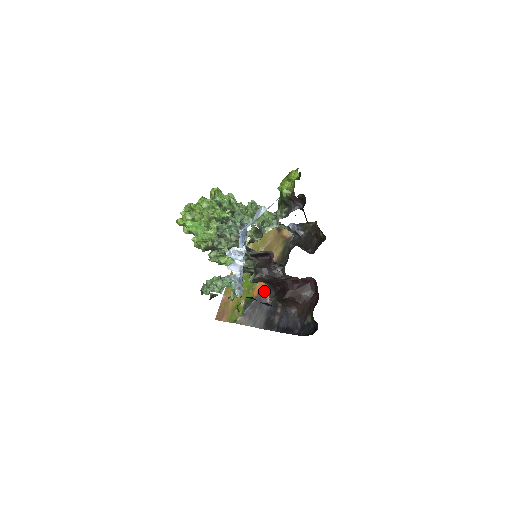
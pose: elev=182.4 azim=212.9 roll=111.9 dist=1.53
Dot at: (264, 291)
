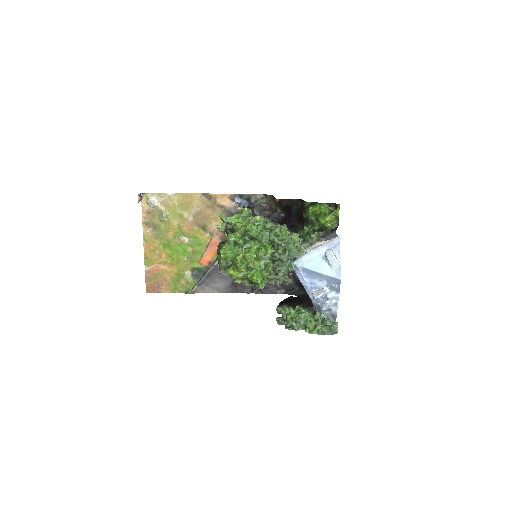
Dot at: occluded
